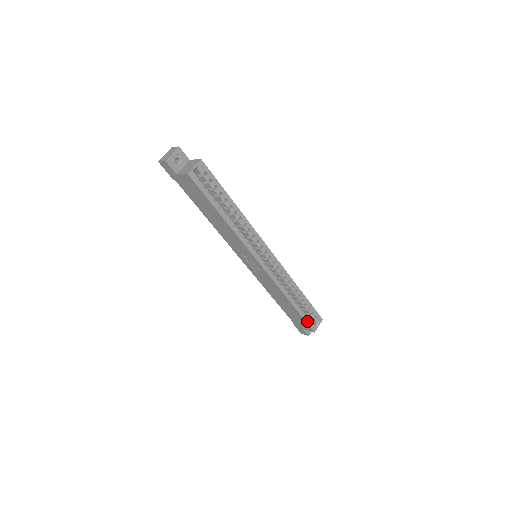
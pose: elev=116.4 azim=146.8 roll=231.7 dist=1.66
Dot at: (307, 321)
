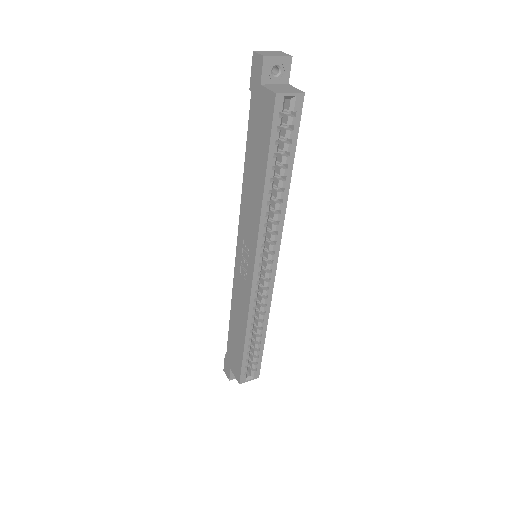
Dot at: (243, 367)
